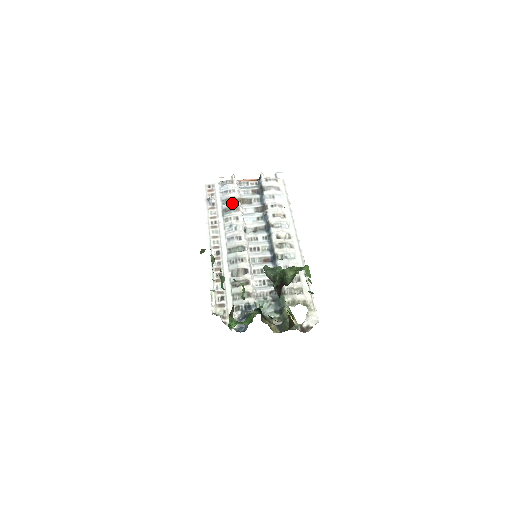
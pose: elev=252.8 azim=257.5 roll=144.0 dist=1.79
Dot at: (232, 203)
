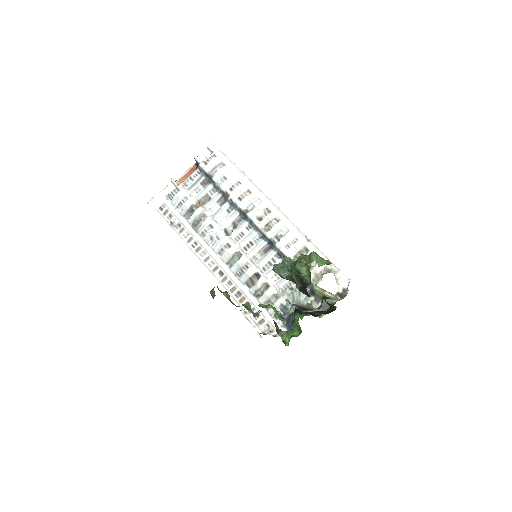
Dot at: (195, 213)
